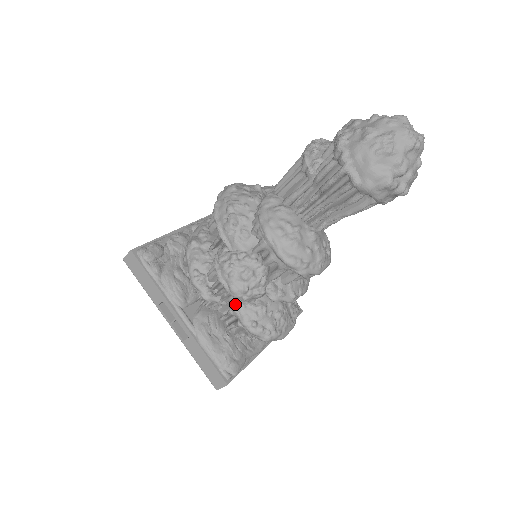
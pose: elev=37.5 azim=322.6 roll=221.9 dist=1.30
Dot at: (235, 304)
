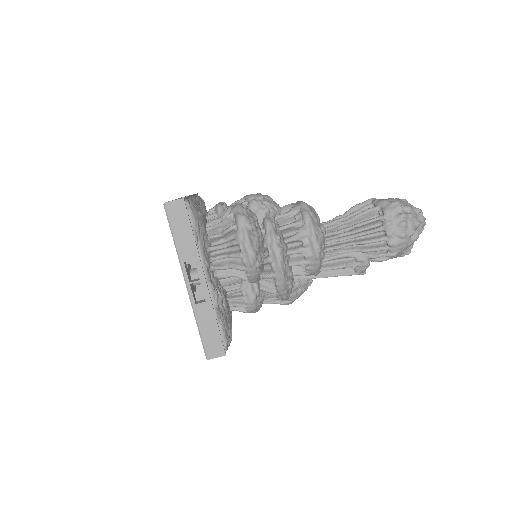
Dot at: occluded
